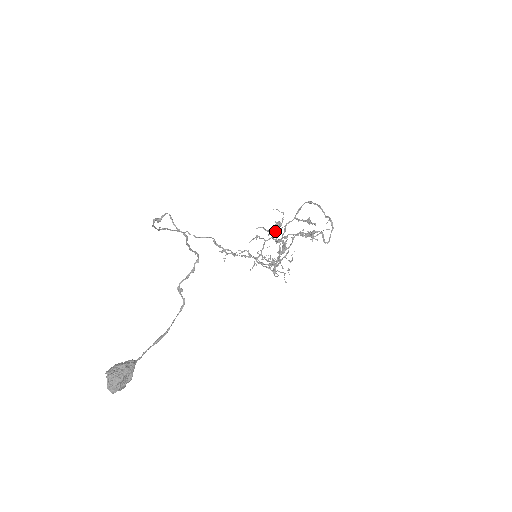
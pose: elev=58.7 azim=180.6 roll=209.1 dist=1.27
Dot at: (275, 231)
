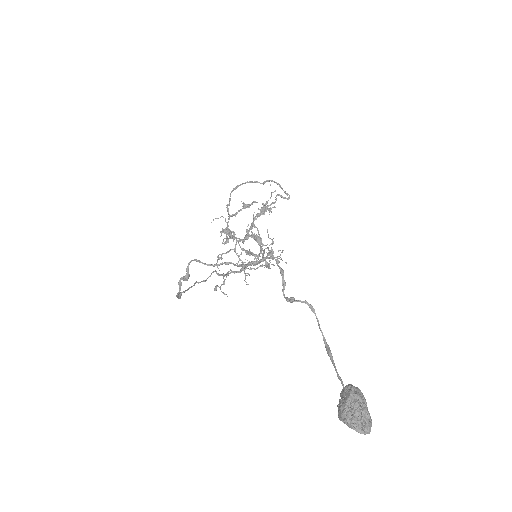
Dot at: (223, 243)
